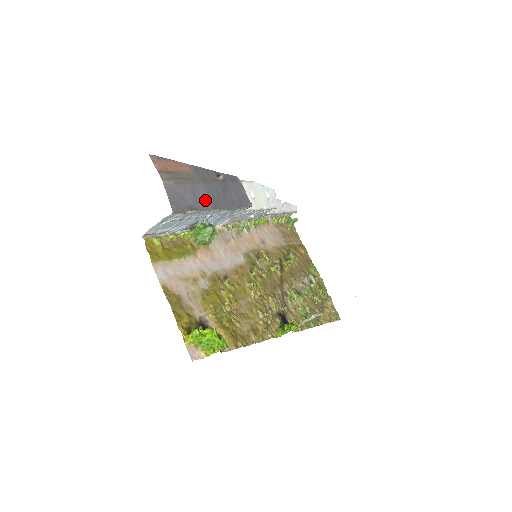
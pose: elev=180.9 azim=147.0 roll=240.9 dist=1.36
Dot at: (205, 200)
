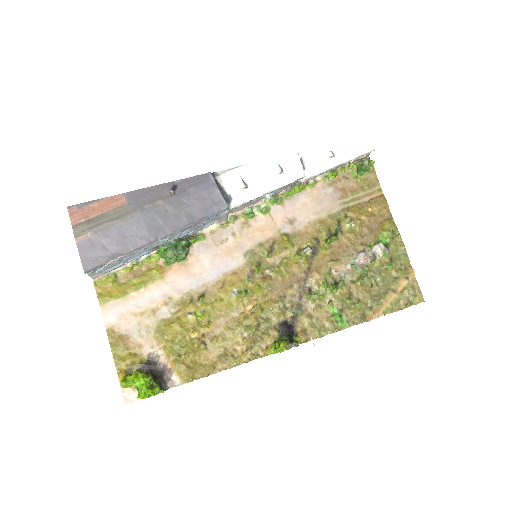
Dot at: (139, 236)
